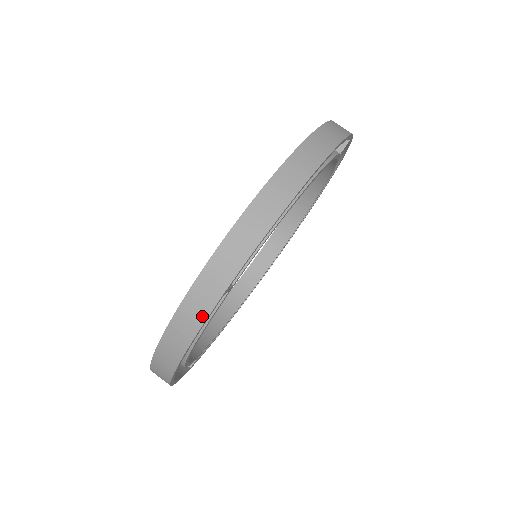
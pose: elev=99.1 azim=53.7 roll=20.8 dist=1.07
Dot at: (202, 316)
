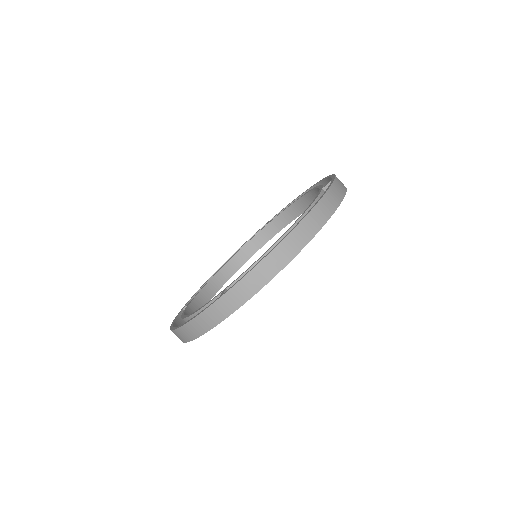
Dot at: (217, 321)
